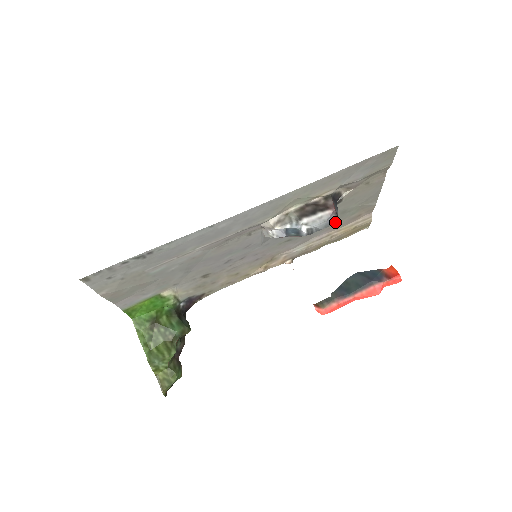
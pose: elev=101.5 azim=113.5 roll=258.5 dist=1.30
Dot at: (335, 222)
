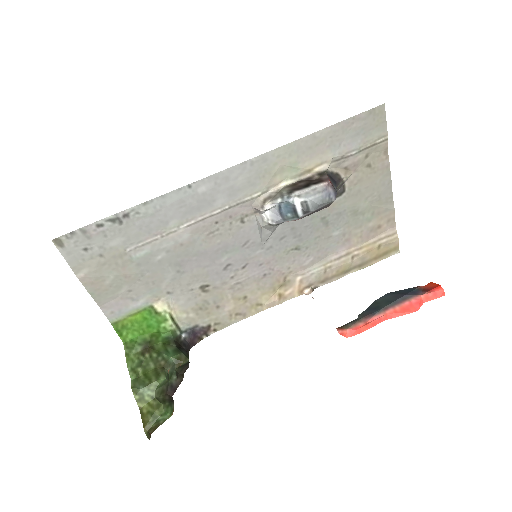
Dot at: (334, 198)
